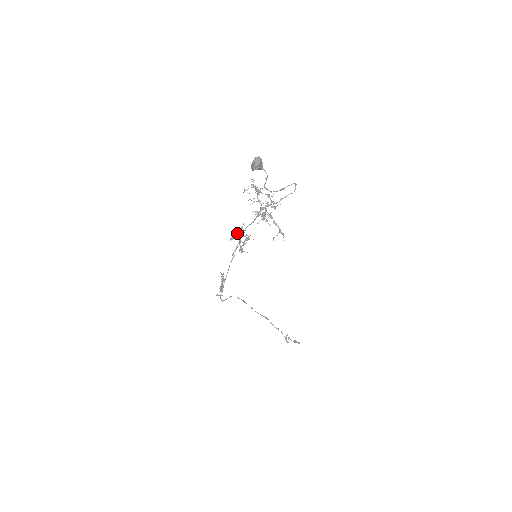
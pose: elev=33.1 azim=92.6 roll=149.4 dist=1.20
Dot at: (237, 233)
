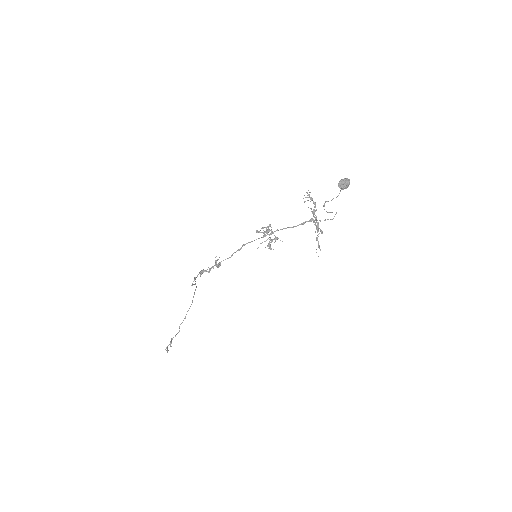
Dot at: (268, 229)
